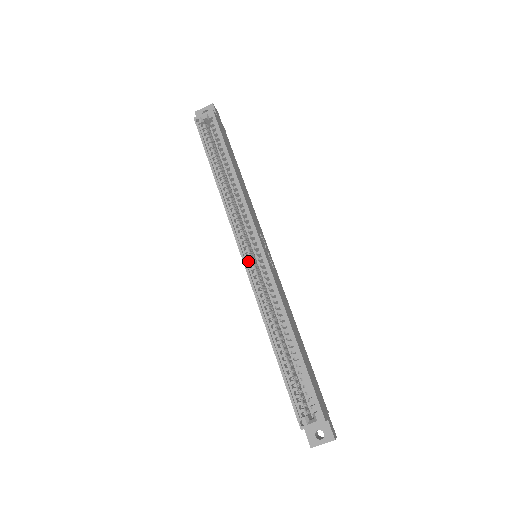
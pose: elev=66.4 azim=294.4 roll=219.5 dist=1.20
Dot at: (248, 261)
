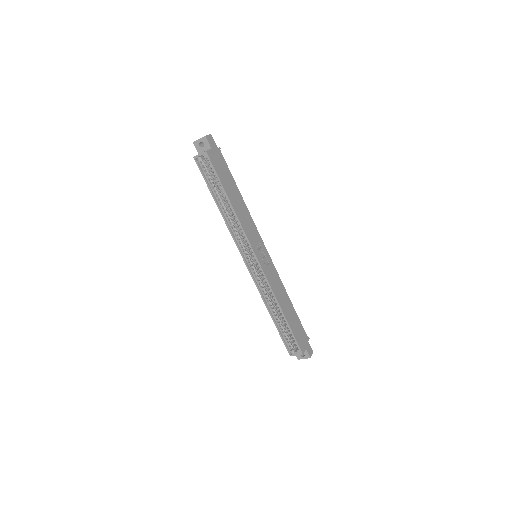
Dot at: (250, 265)
